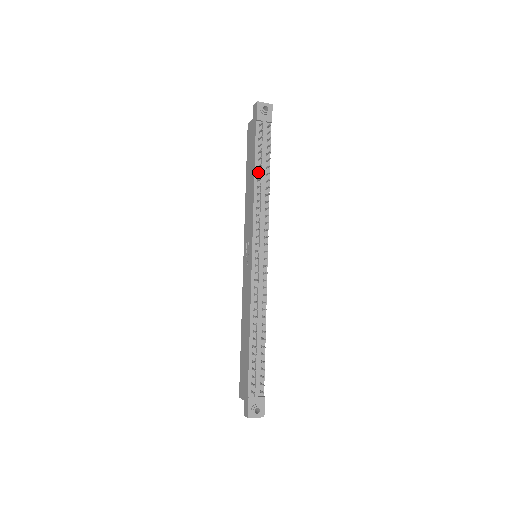
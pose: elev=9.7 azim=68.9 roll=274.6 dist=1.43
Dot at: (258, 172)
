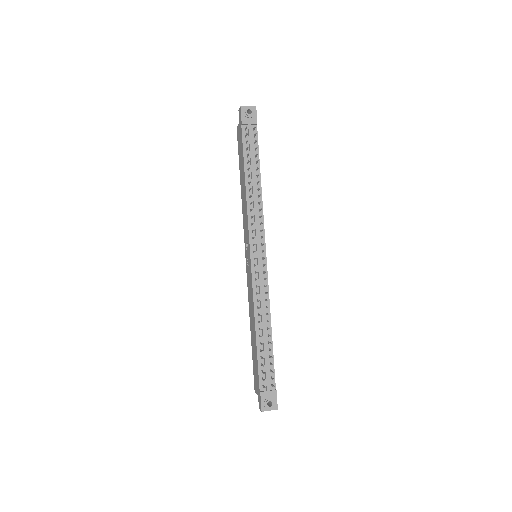
Dot at: (248, 175)
